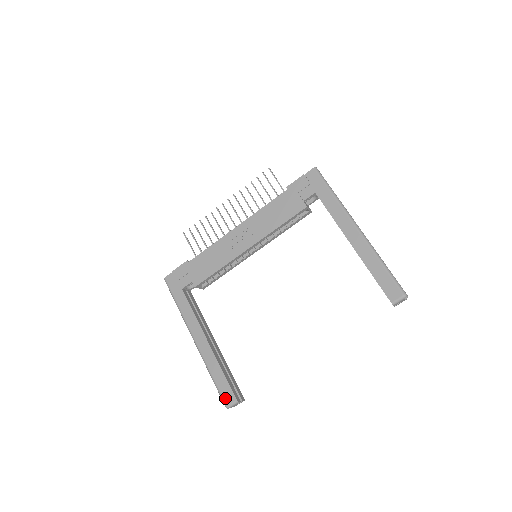
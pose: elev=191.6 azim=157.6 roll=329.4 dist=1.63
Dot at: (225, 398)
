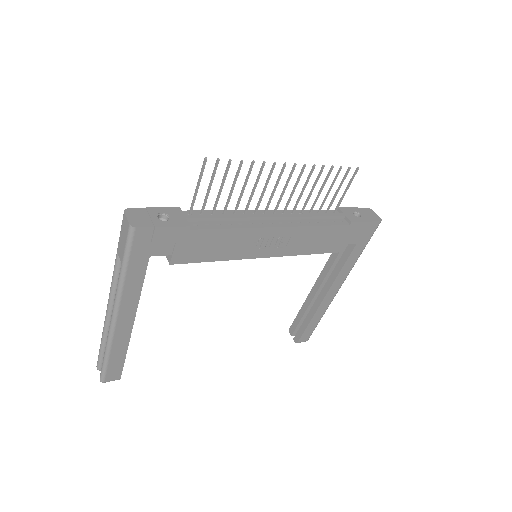
Dot at: (109, 376)
